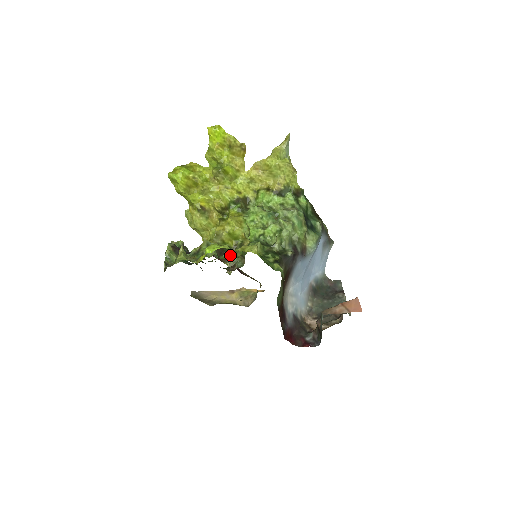
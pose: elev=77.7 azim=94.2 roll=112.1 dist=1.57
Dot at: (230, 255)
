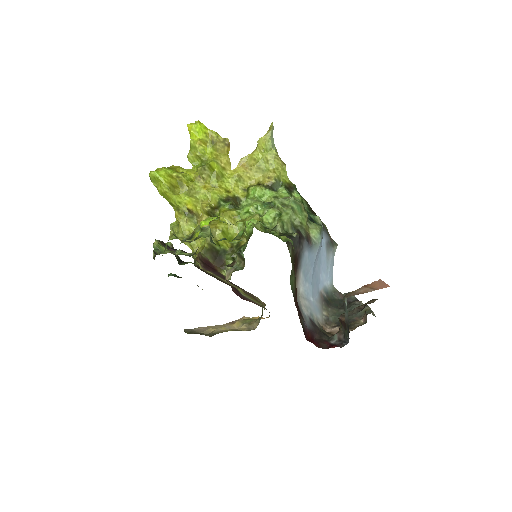
Dot at: occluded
